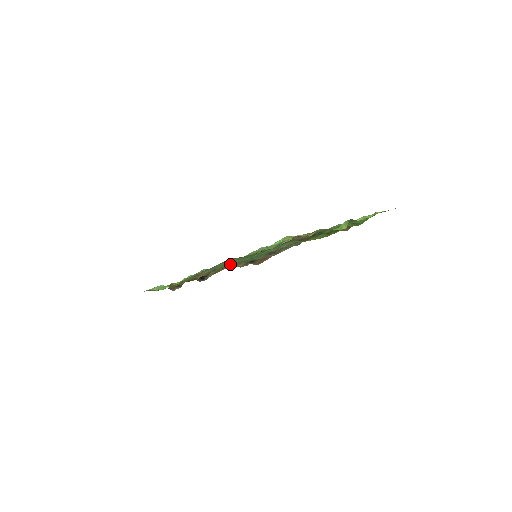
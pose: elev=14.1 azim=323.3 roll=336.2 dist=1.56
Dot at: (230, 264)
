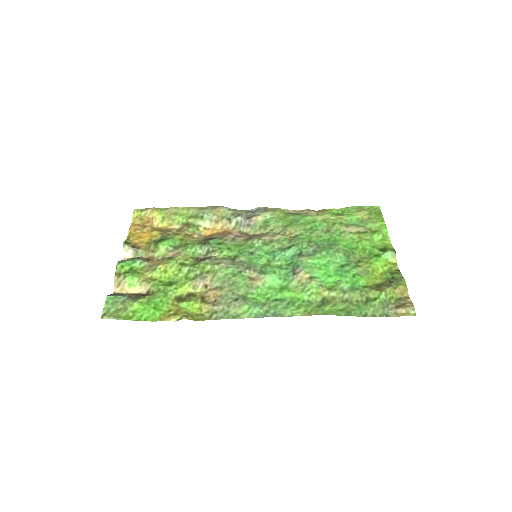
Dot at: (207, 258)
